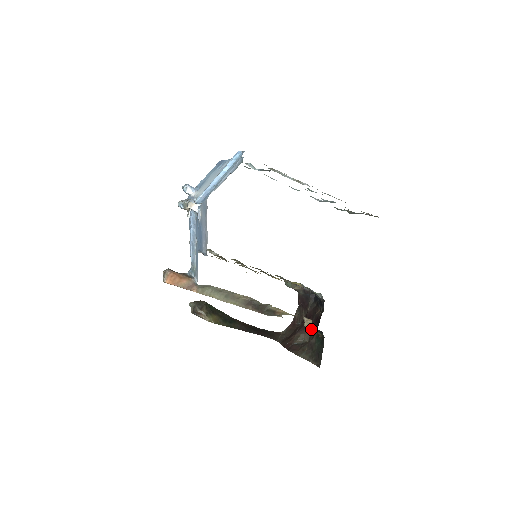
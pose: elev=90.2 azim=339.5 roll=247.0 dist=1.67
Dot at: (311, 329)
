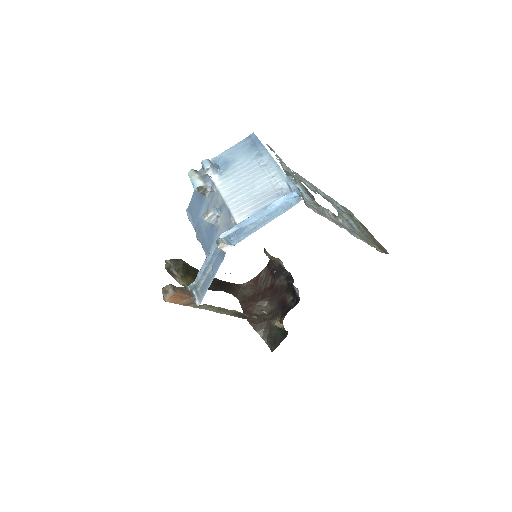
Dot at: (274, 306)
